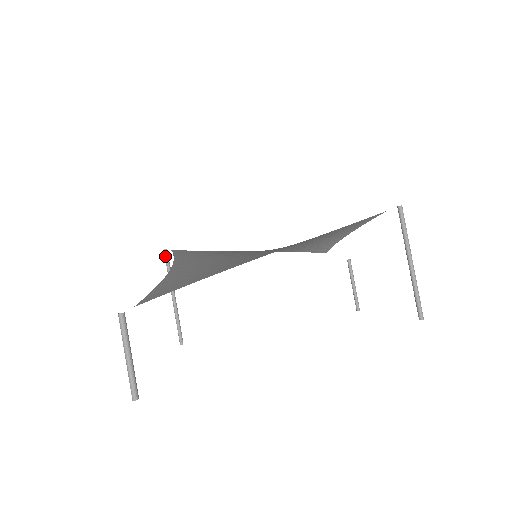
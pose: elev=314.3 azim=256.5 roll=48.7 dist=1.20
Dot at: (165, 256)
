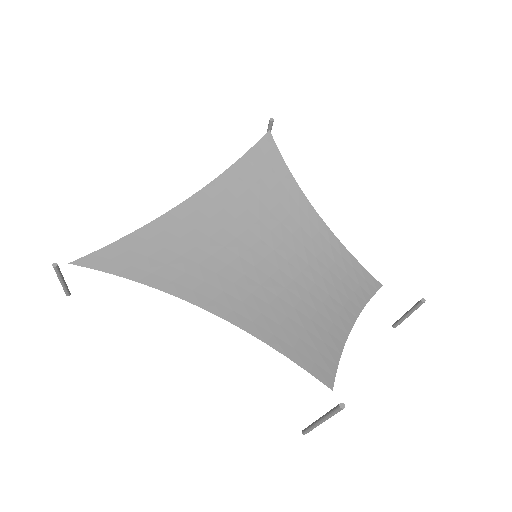
Dot at: (268, 125)
